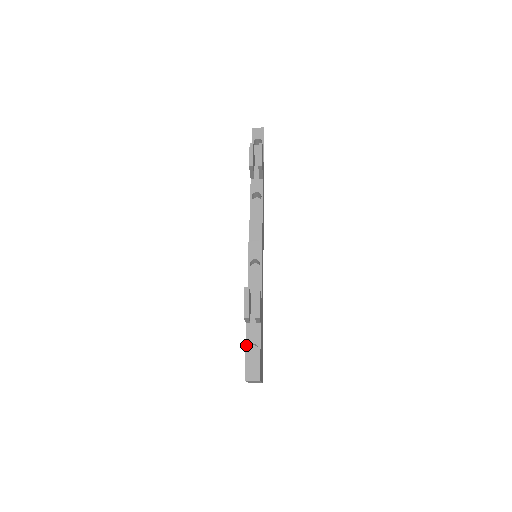
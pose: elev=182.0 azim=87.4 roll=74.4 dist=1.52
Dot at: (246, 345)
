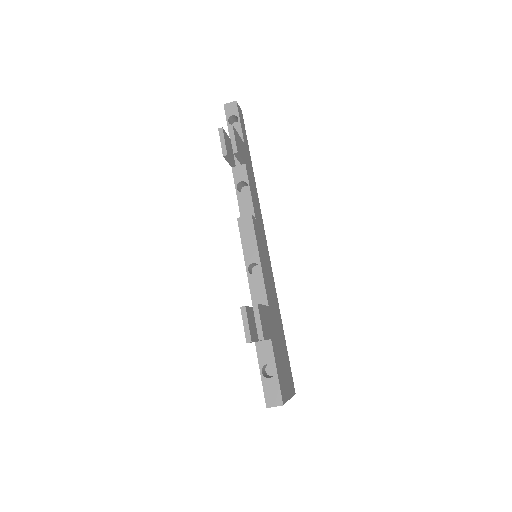
Dot at: (260, 367)
